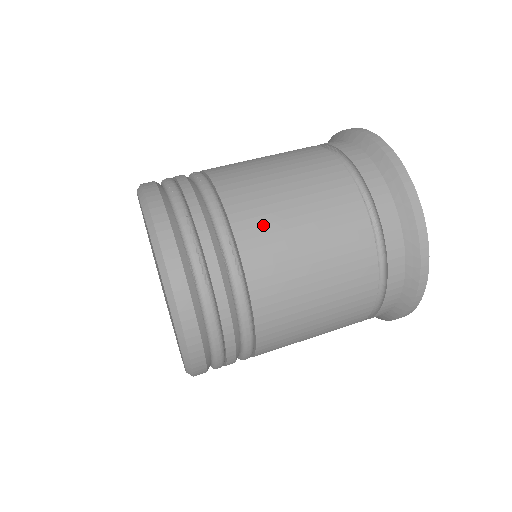
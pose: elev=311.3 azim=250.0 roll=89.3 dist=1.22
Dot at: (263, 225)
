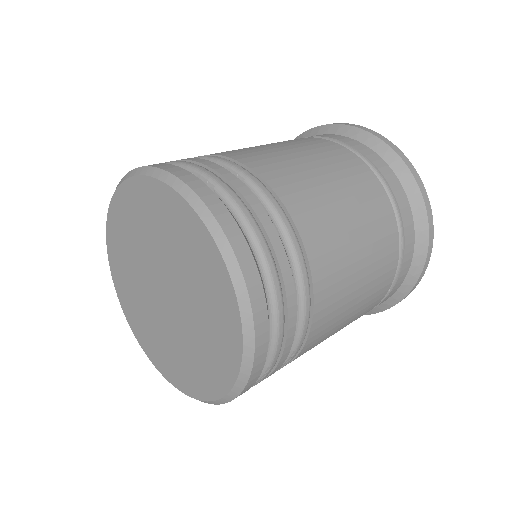
Dot at: (252, 152)
